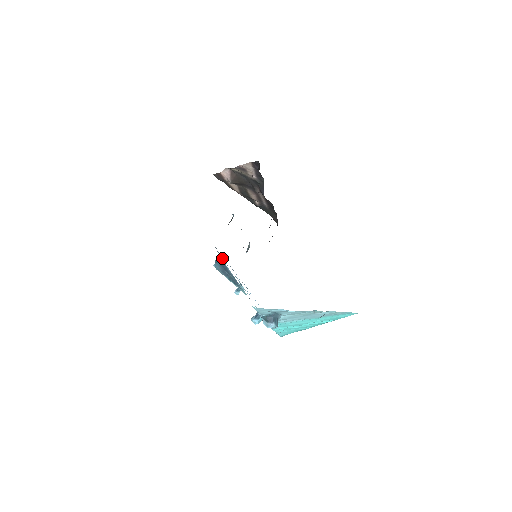
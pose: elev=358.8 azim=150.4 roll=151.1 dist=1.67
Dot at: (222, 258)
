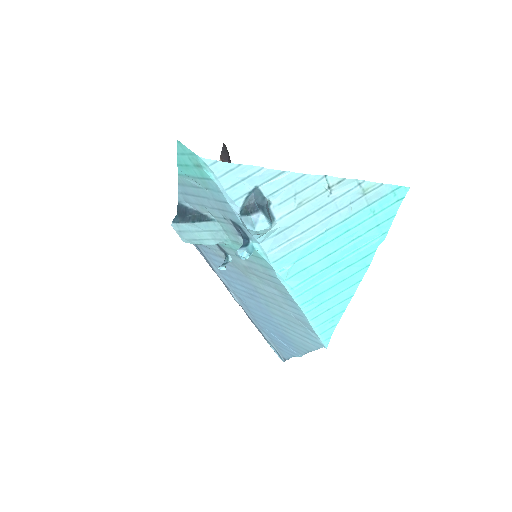
Dot at: occluded
